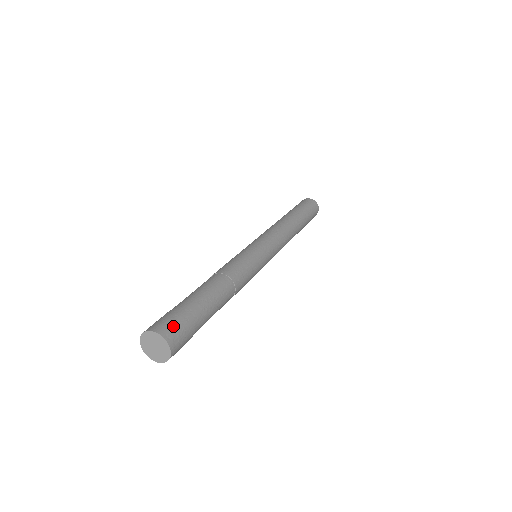
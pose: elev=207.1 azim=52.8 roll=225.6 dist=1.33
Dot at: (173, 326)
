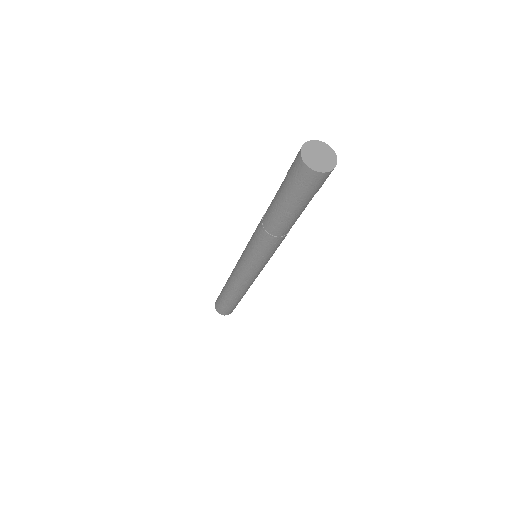
Dot at: occluded
